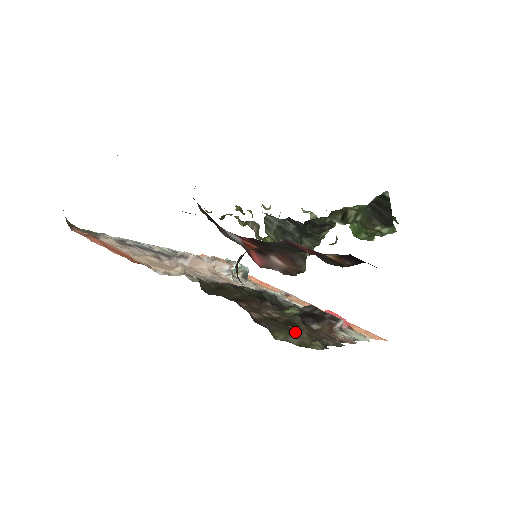
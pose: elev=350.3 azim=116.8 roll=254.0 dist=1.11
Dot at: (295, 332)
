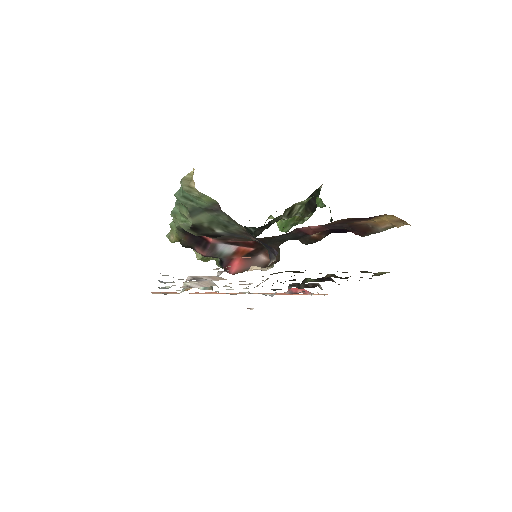
Dot at: occluded
